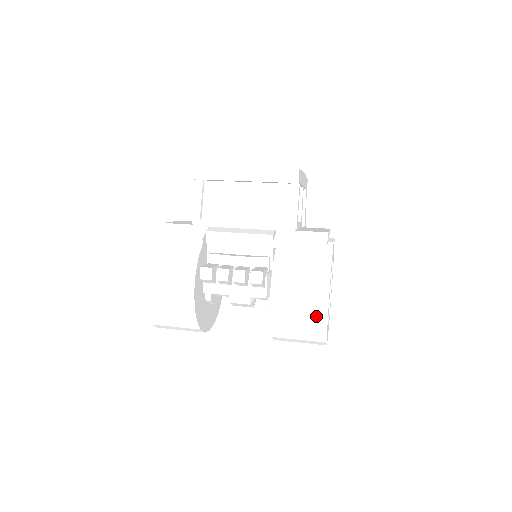
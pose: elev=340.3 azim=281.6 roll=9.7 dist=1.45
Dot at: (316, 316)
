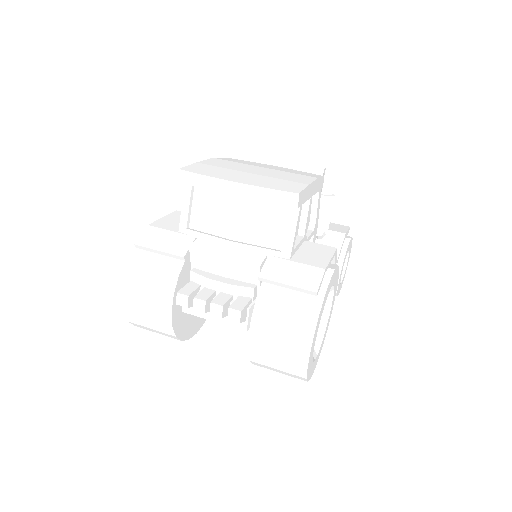
Dot at: (295, 363)
